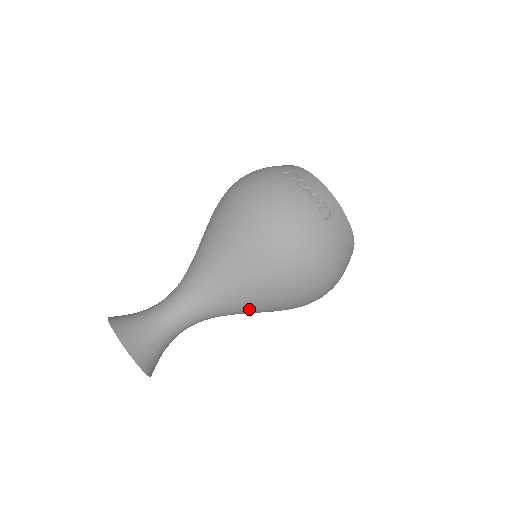
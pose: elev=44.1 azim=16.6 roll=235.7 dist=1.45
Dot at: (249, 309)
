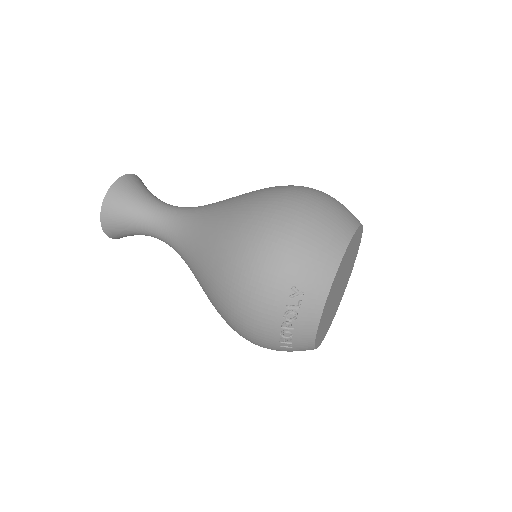
Dot at: occluded
